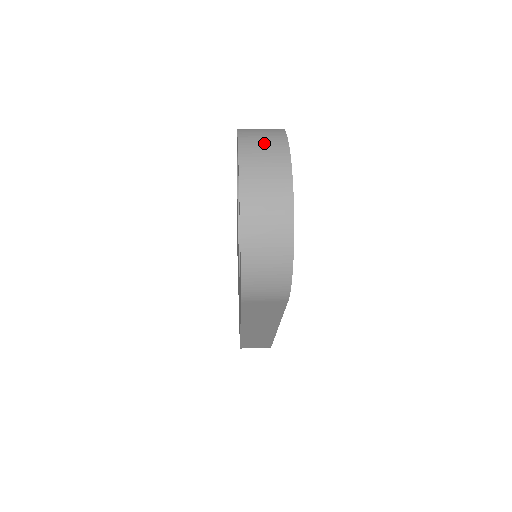
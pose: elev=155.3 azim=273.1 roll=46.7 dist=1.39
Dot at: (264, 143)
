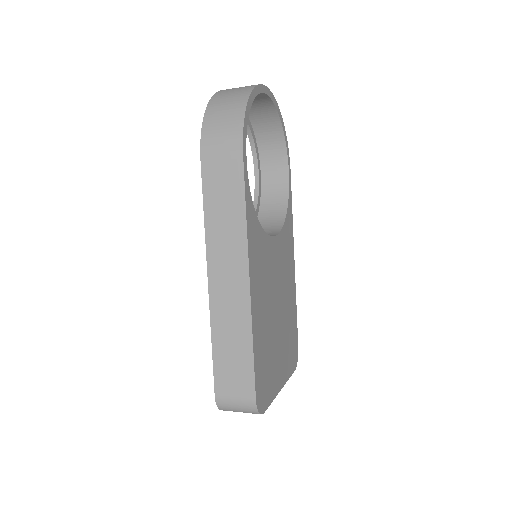
Dot at: occluded
